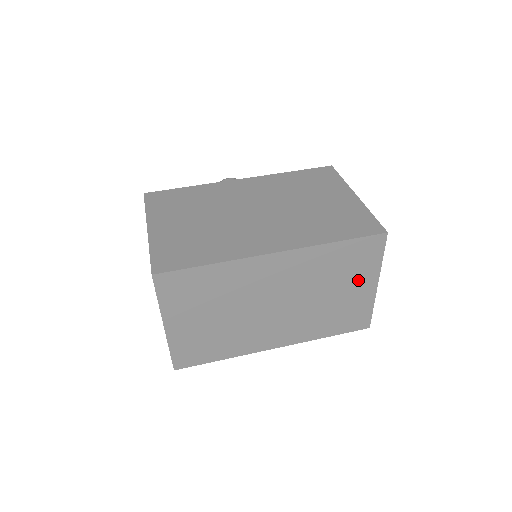
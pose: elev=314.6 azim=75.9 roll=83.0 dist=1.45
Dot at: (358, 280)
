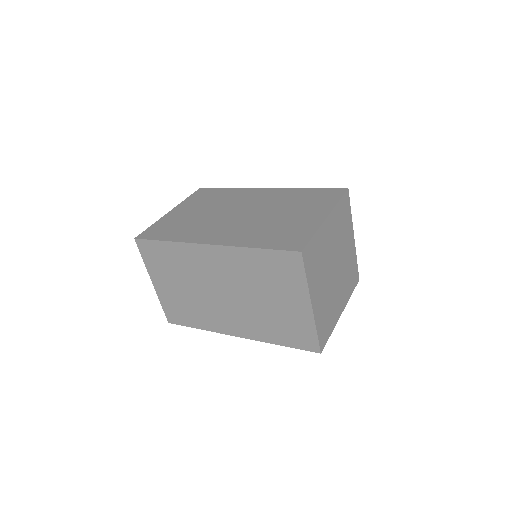
Dot at: (290, 294)
